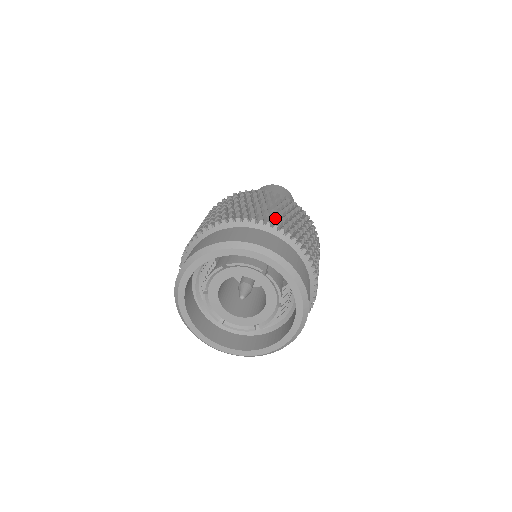
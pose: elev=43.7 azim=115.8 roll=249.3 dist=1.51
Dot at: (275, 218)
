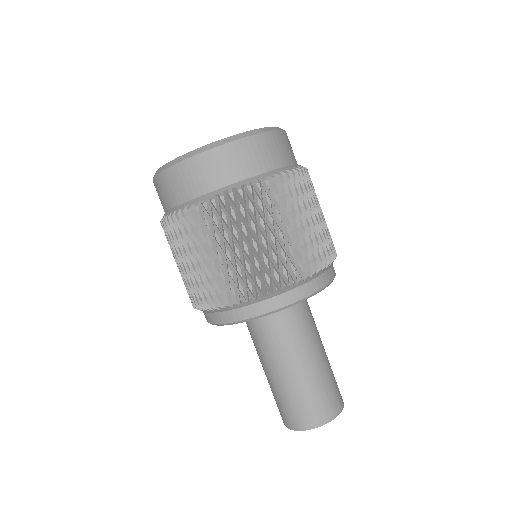
Dot at: occluded
